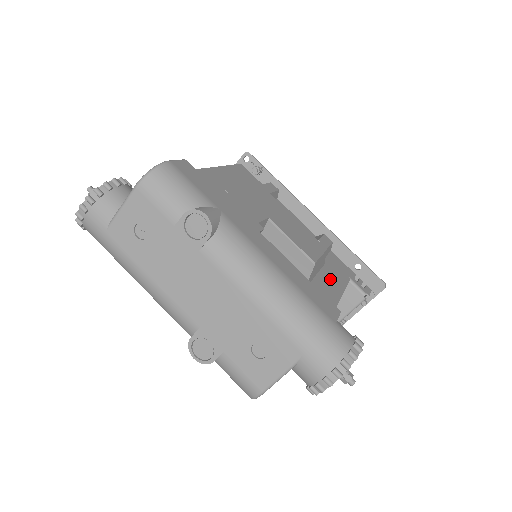
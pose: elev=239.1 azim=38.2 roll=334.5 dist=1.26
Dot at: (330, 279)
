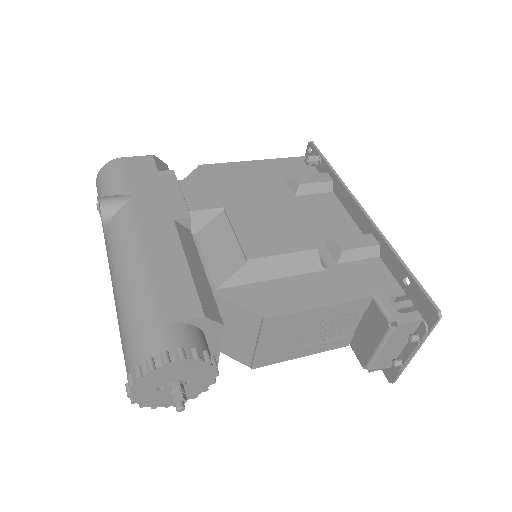
Dot at: (308, 288)
